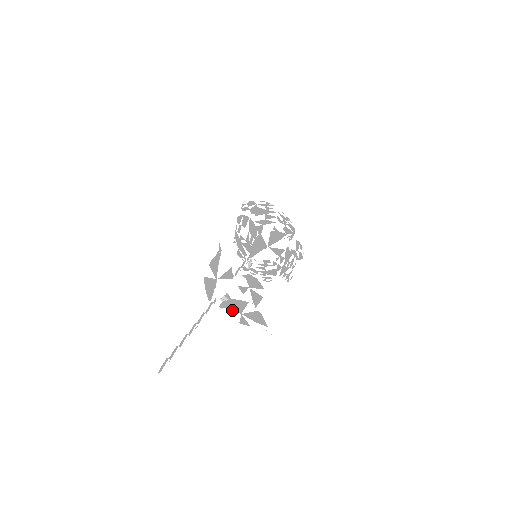
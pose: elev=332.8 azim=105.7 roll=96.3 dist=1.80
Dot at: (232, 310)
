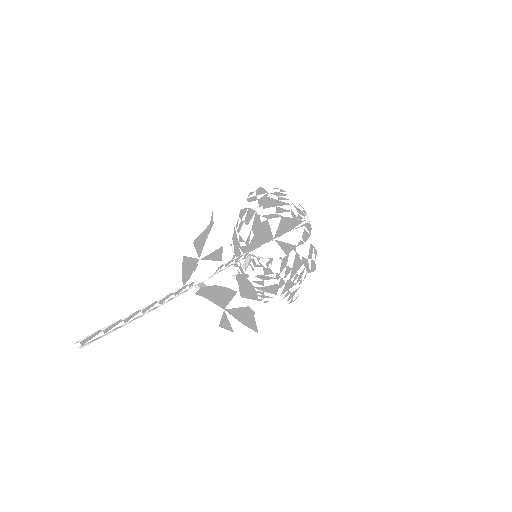
Dot at: (212, 301)
